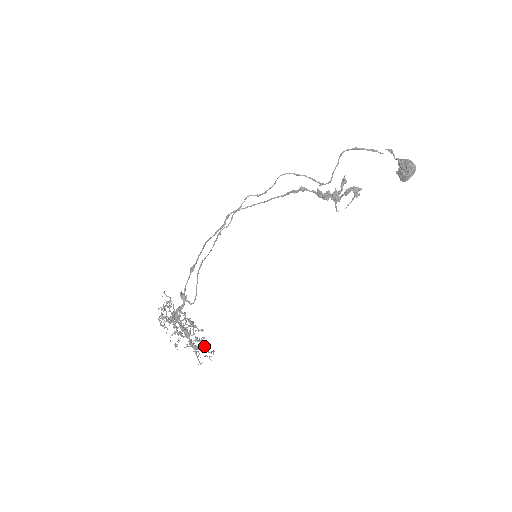
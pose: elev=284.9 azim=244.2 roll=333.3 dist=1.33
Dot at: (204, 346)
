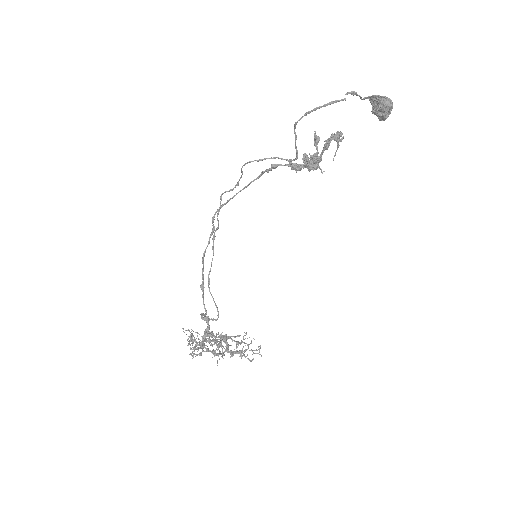
Dot at: (248, 346)
